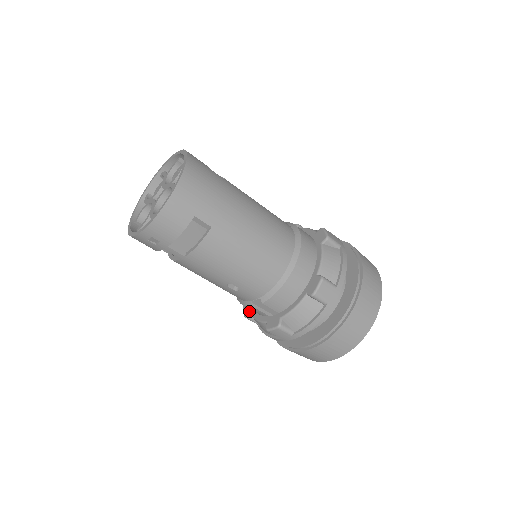
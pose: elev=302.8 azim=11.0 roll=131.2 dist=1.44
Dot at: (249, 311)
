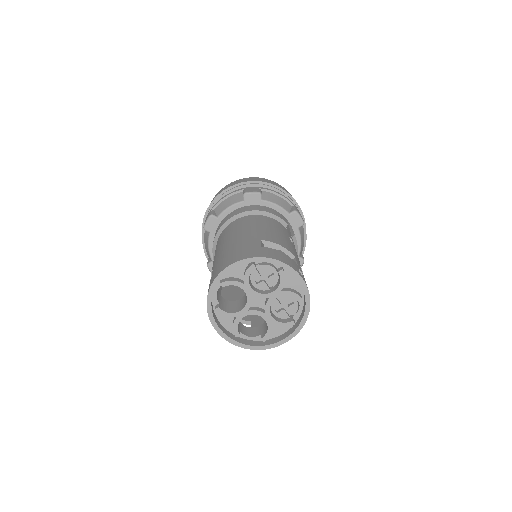
Dot at: (211, 231)
